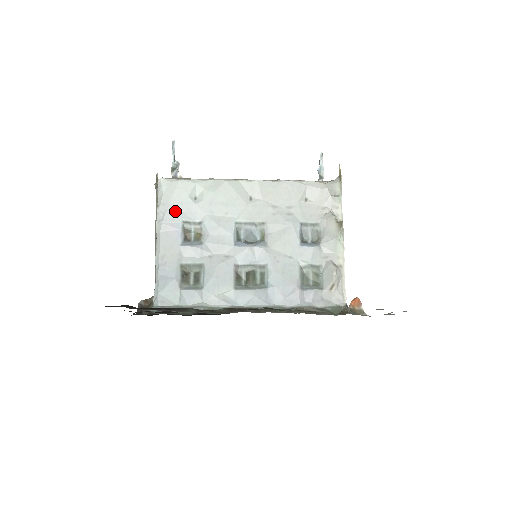
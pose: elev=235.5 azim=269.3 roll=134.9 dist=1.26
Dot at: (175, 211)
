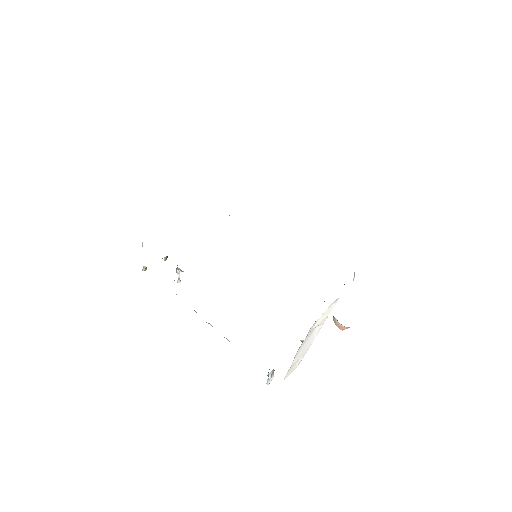
Dot at: occluded
